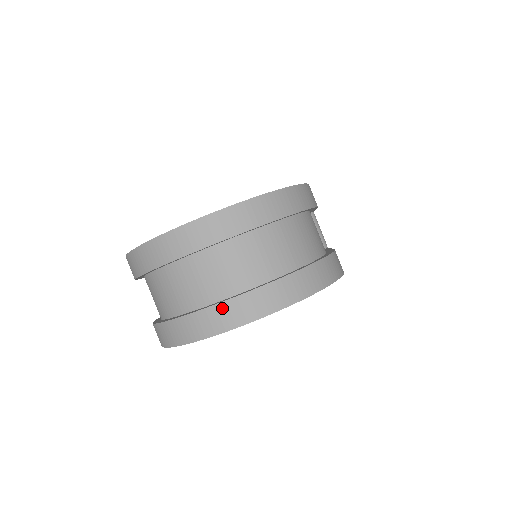
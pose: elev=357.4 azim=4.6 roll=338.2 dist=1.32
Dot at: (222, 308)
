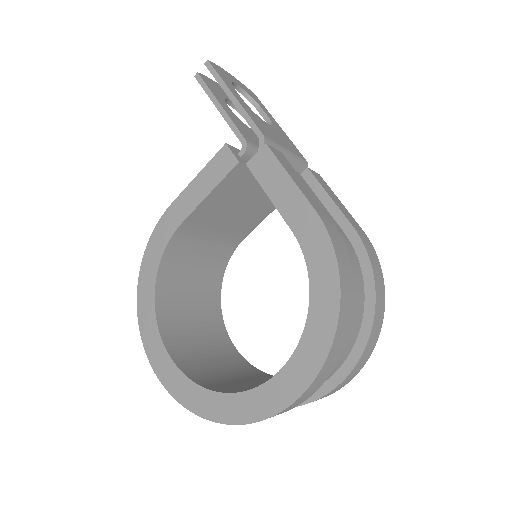
Dot at: occluded
